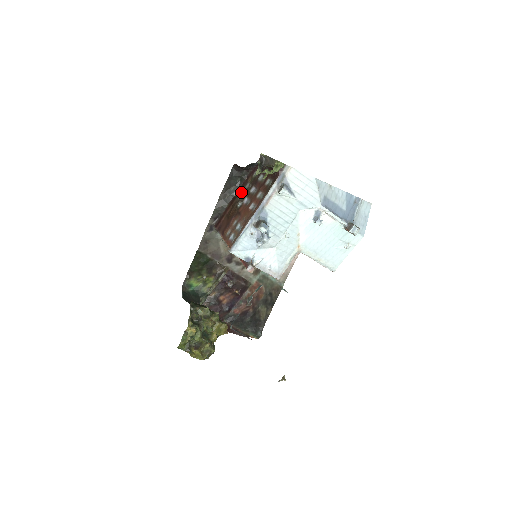
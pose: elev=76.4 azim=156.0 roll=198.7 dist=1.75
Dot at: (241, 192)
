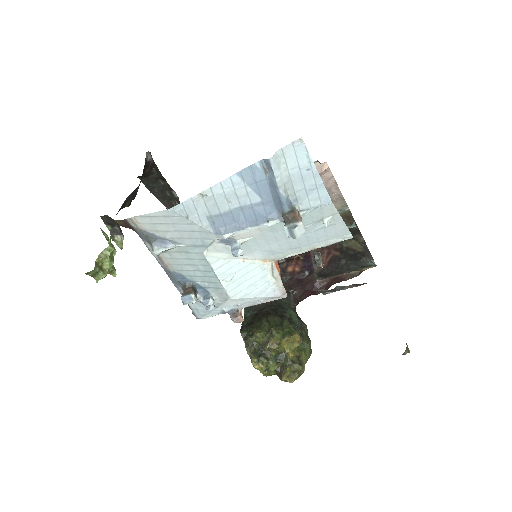
Dot at: occluded
